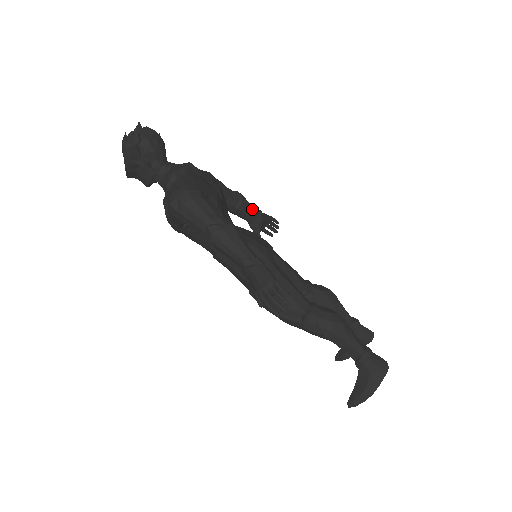
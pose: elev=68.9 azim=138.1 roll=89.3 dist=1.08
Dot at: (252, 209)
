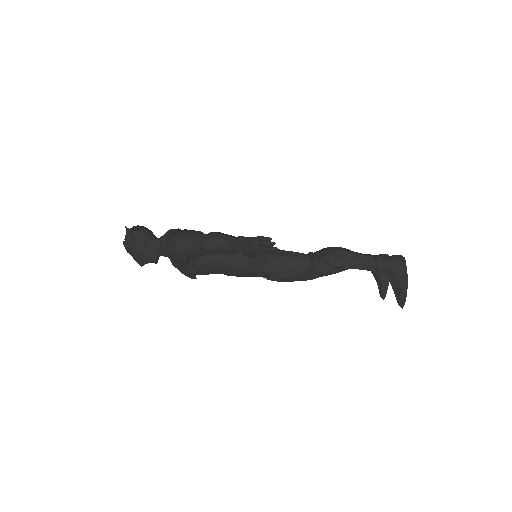
Dot at: occluded
